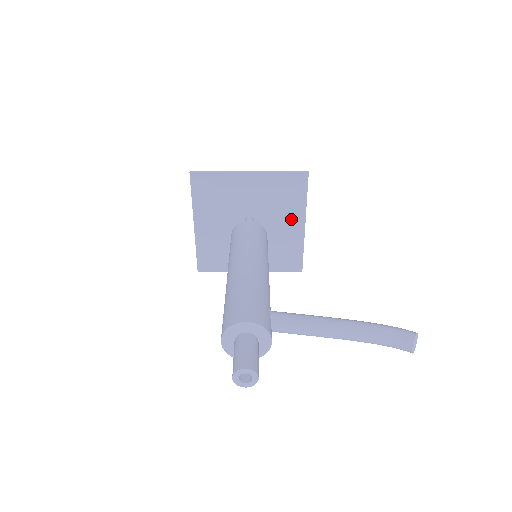
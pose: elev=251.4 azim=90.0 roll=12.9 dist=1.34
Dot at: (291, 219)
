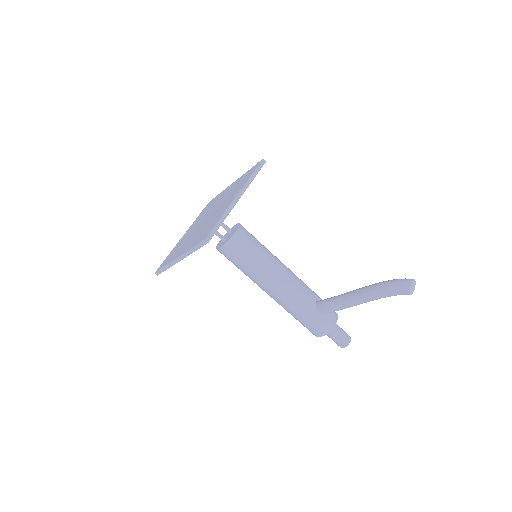
Dot at: occluded
